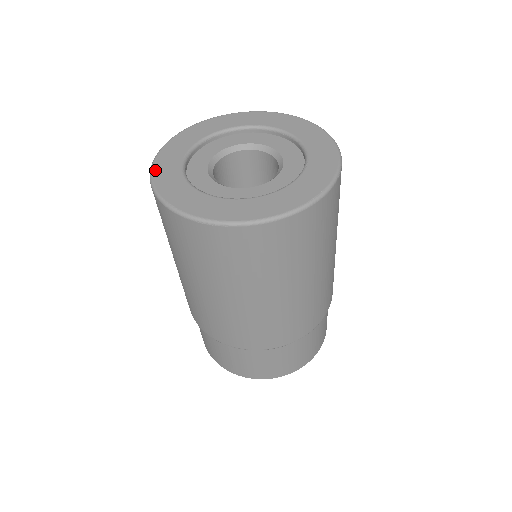
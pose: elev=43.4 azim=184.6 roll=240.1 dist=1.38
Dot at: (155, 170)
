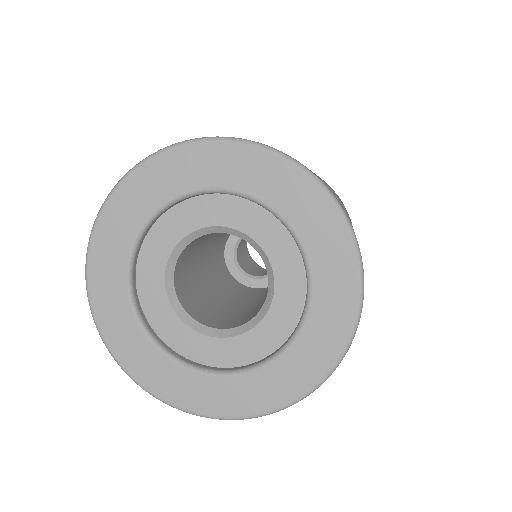
Dot at: (101, 326)
